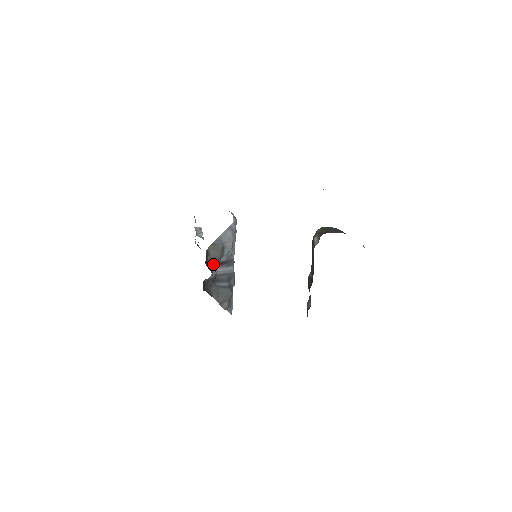
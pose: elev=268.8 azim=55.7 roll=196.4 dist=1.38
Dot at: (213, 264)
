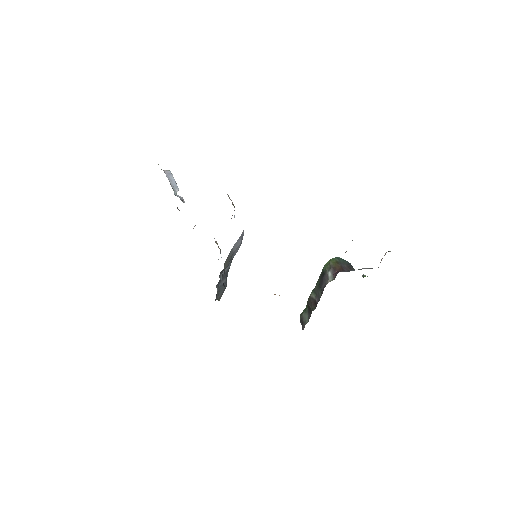
Dot at: (221, 272)
